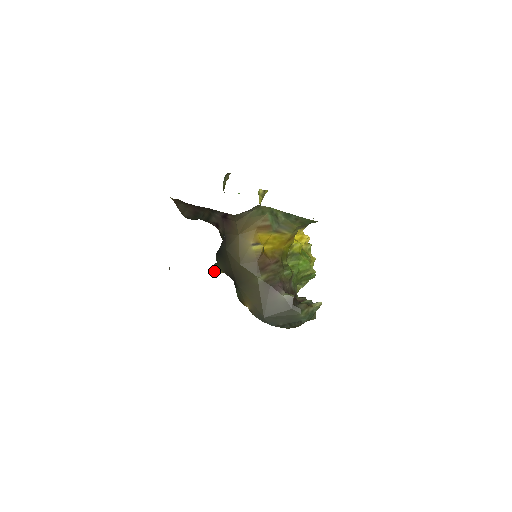
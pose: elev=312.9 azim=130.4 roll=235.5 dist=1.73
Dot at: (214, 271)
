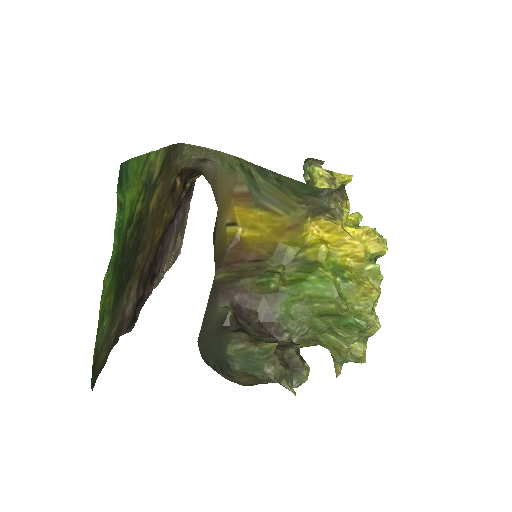
Dot at: occluded
